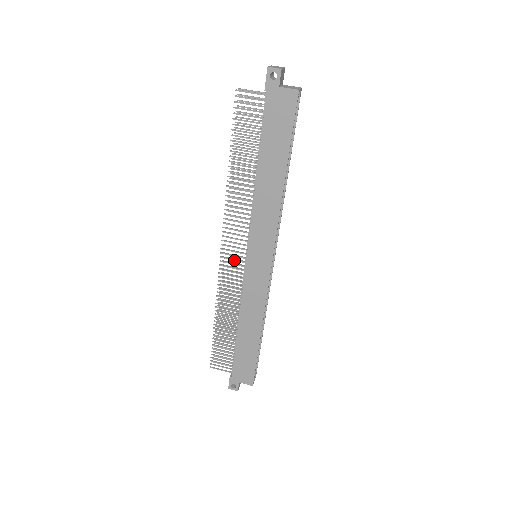
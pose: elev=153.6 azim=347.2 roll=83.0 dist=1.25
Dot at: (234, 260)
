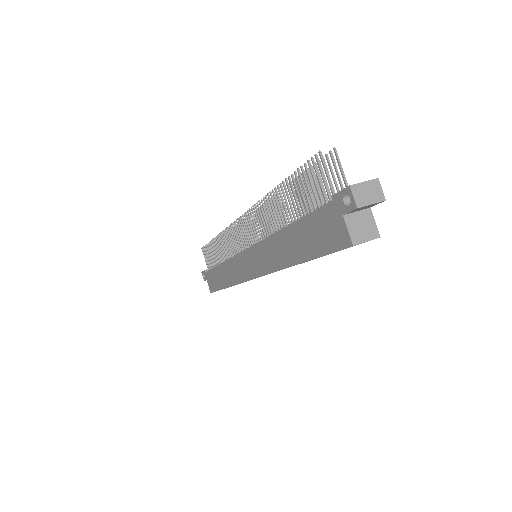
Dot at: (241, 236)
